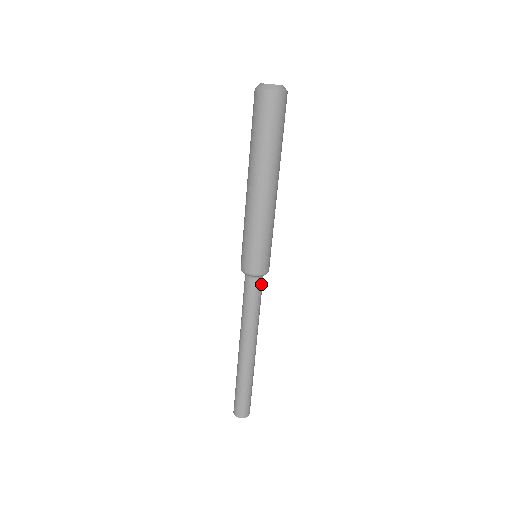
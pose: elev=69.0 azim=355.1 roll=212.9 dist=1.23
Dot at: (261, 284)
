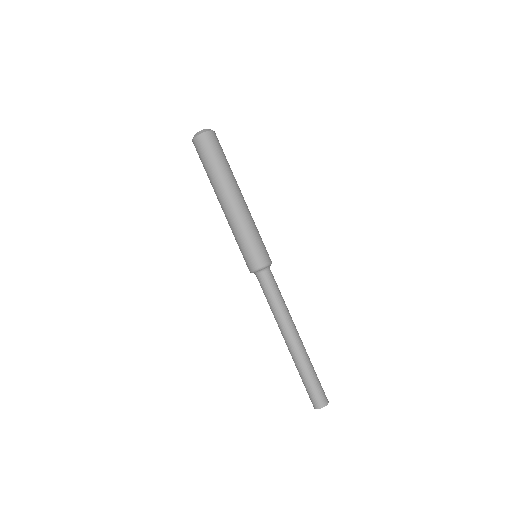
Dot at: (272, 275)
